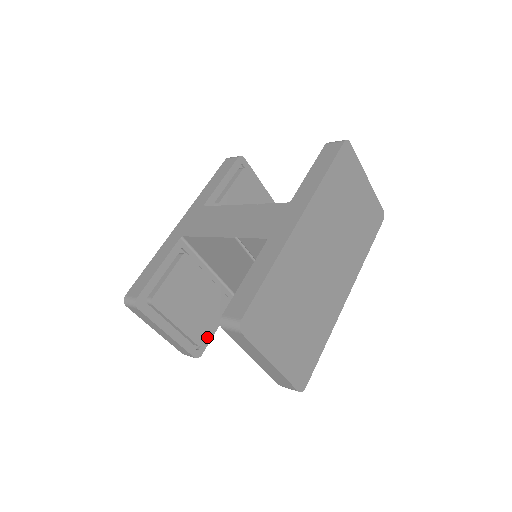
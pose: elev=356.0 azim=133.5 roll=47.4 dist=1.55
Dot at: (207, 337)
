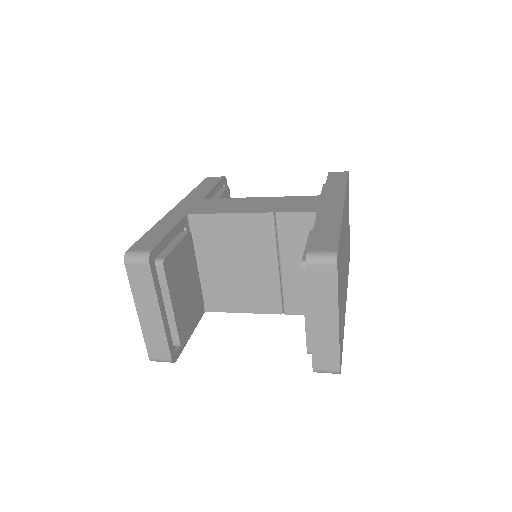
Dot at: occluded
